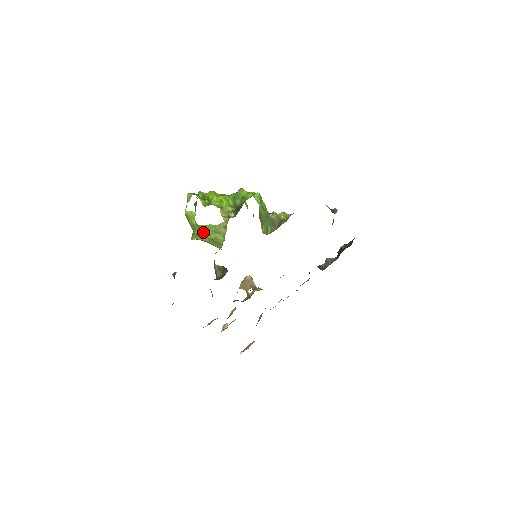
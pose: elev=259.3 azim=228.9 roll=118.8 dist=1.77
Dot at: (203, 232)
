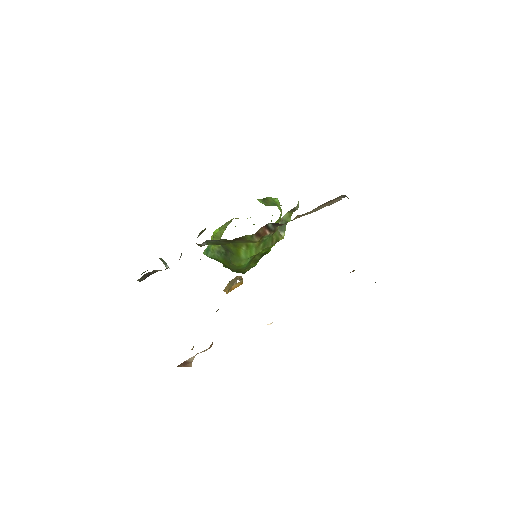
Dot at: occluded
